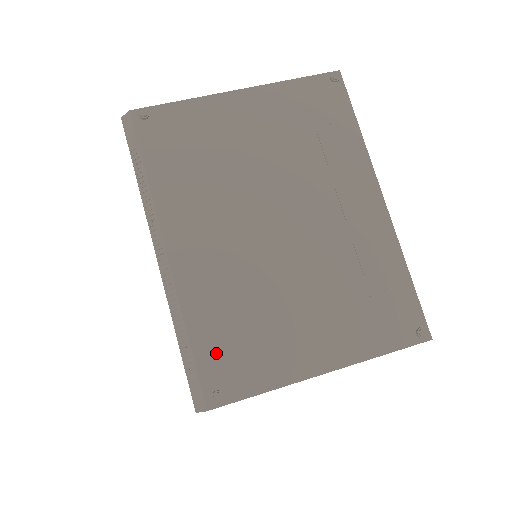
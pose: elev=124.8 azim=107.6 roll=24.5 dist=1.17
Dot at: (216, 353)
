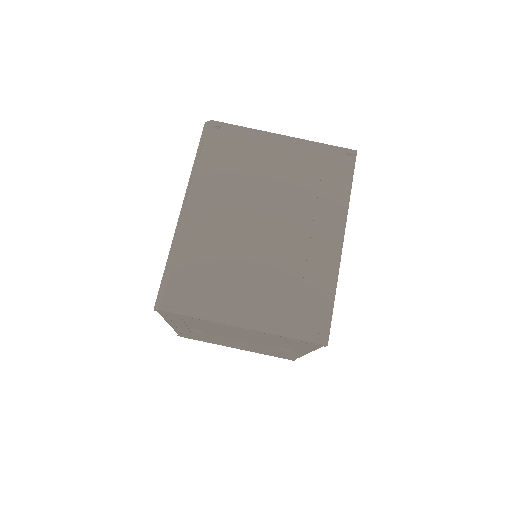
Dot at: (184, 280)
